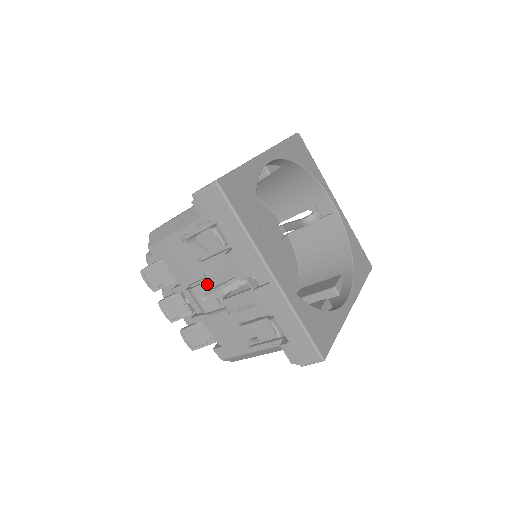
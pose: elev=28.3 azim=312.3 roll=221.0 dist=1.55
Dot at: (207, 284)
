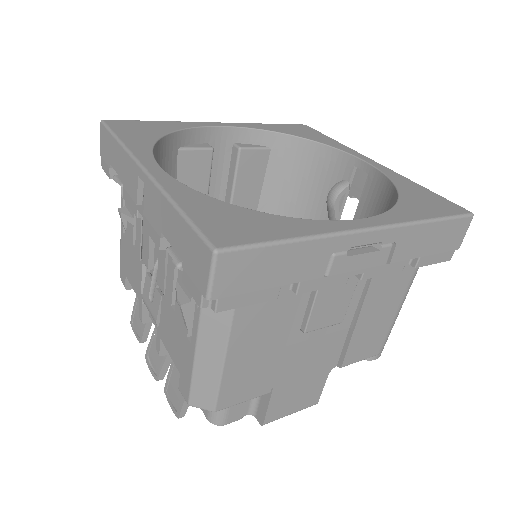
Dot at: (148, 274)
